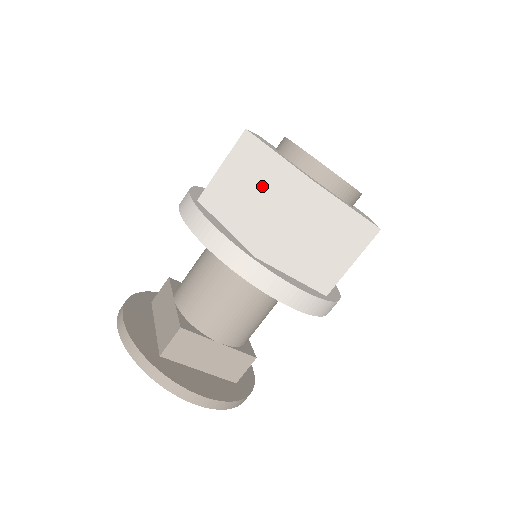
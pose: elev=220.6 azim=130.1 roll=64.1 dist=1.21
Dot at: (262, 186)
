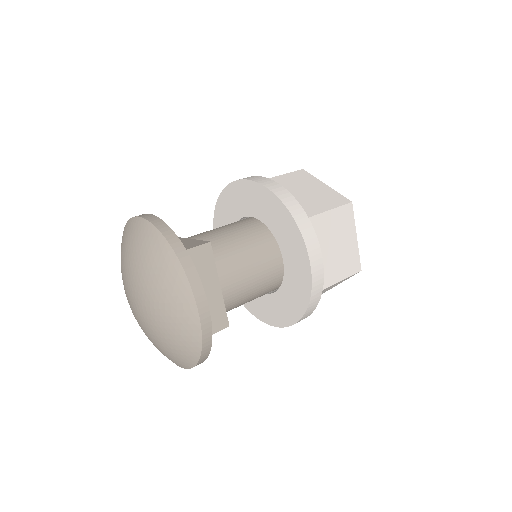
Dot at: (313, 193)
